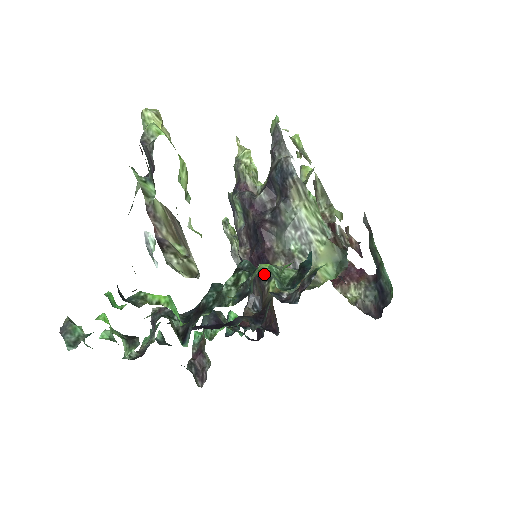
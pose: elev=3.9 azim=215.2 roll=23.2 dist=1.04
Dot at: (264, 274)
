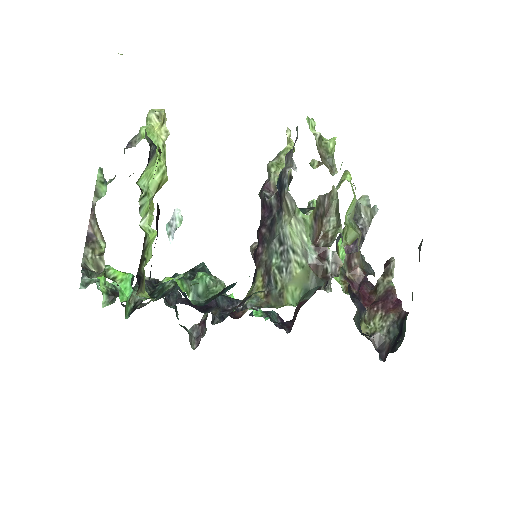
Dot at: (254, 276)
